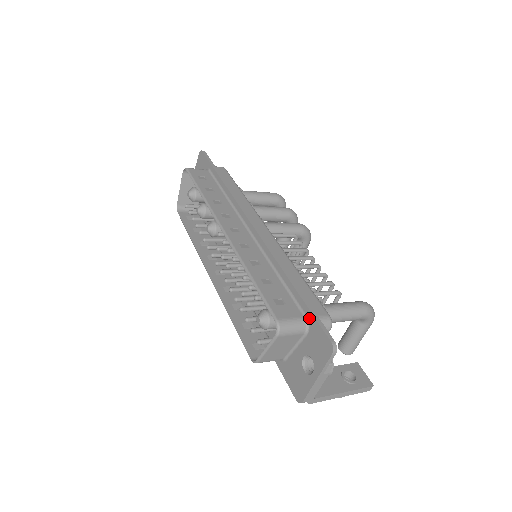
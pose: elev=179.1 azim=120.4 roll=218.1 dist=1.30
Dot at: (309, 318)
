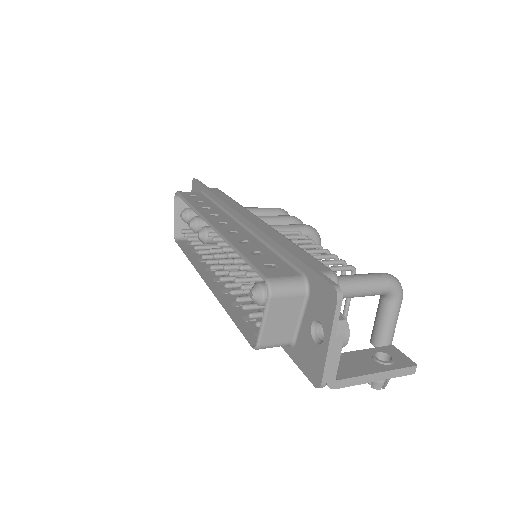
Dot at: (307, 274)
